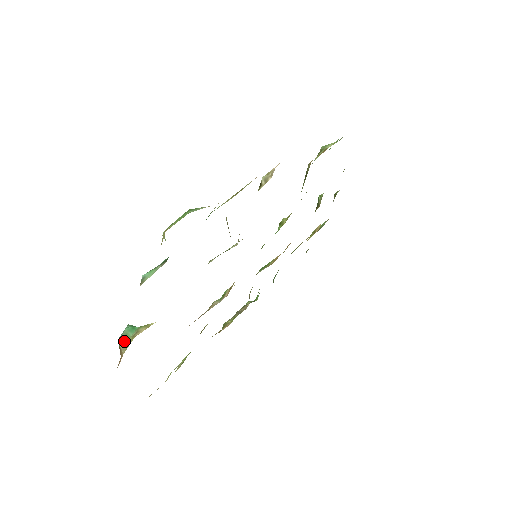
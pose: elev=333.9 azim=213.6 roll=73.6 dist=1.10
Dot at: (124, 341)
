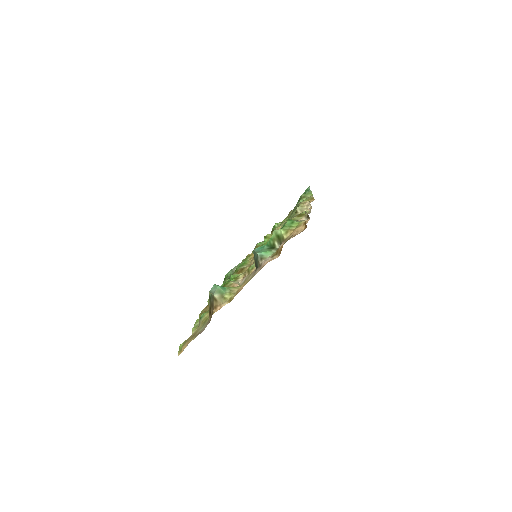
Dot at: (220, 295)
